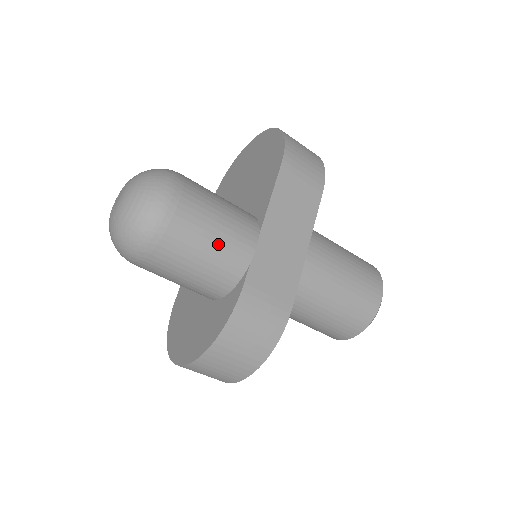
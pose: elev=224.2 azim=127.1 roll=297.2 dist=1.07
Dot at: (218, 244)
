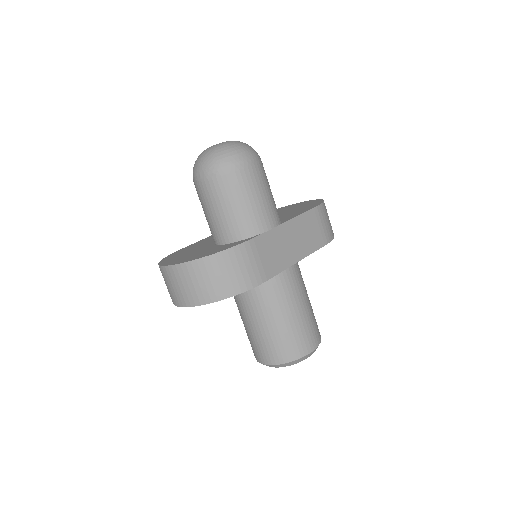
Dot at: (256, 205)
